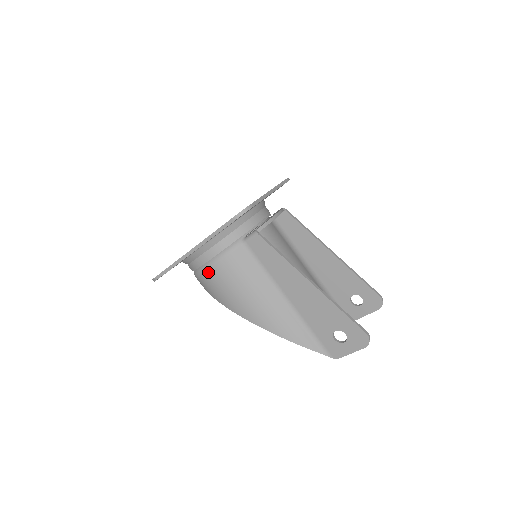
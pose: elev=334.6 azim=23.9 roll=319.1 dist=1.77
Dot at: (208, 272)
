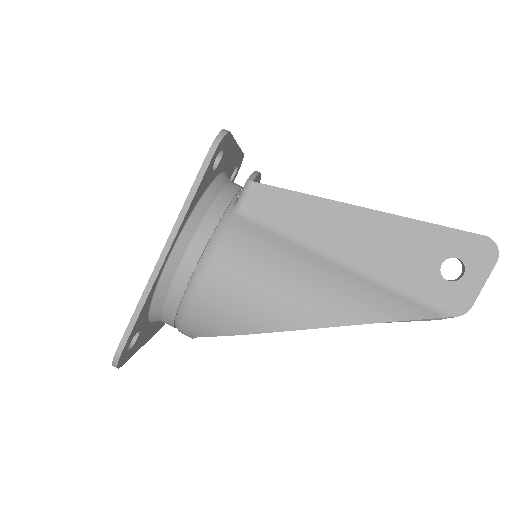
Dot at: (204, 285)
